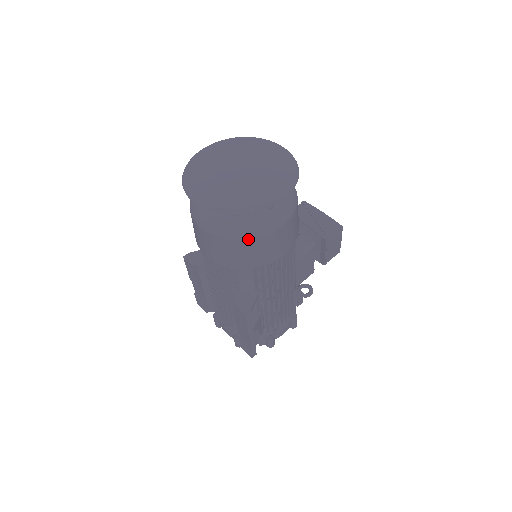
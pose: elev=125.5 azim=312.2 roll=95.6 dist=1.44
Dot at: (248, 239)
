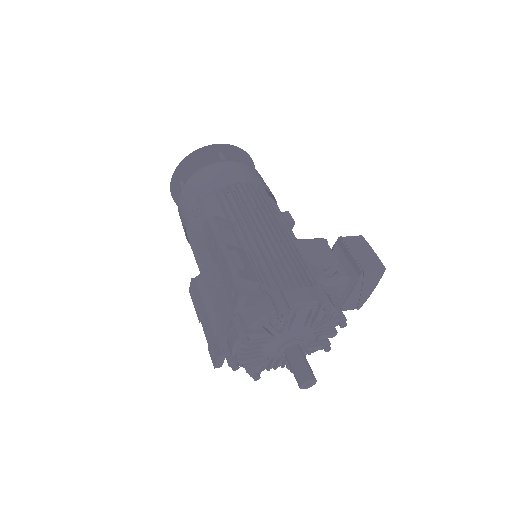
Dot at: (203, 170)
